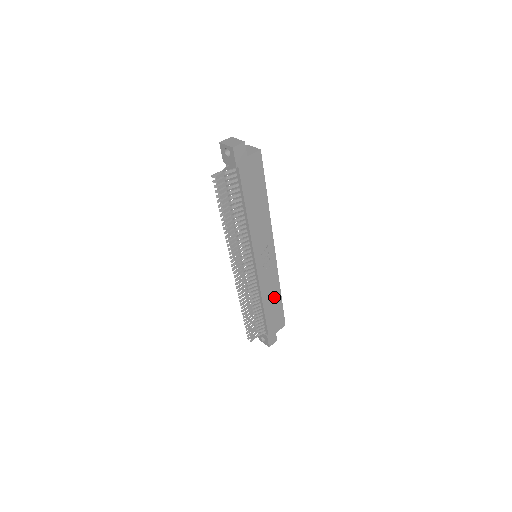
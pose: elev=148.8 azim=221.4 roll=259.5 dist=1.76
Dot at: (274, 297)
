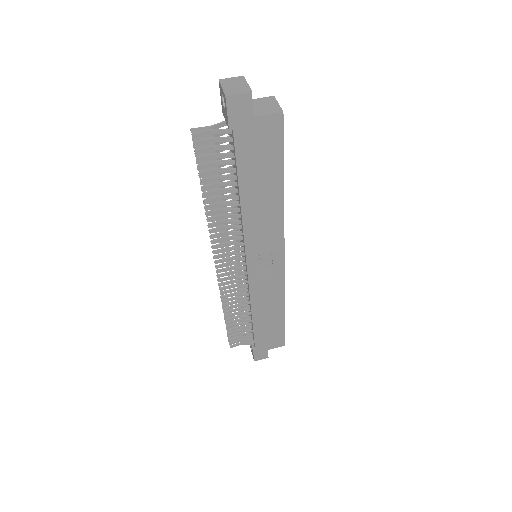
Dot at: (273, 312)
